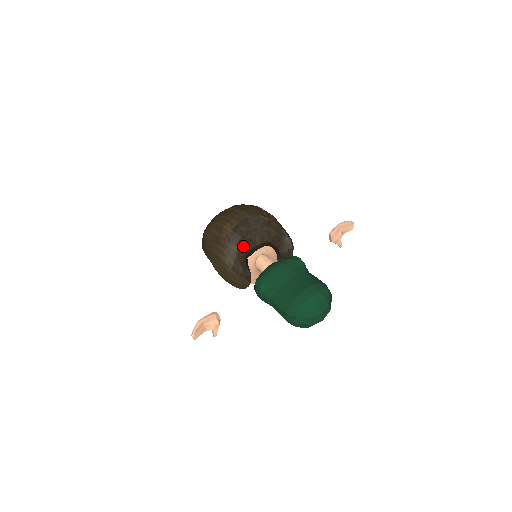
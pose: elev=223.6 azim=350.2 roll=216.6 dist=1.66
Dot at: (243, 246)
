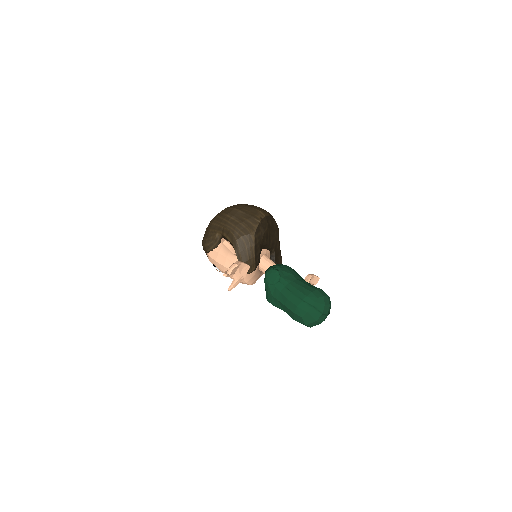
Dot at: (266, 236)
